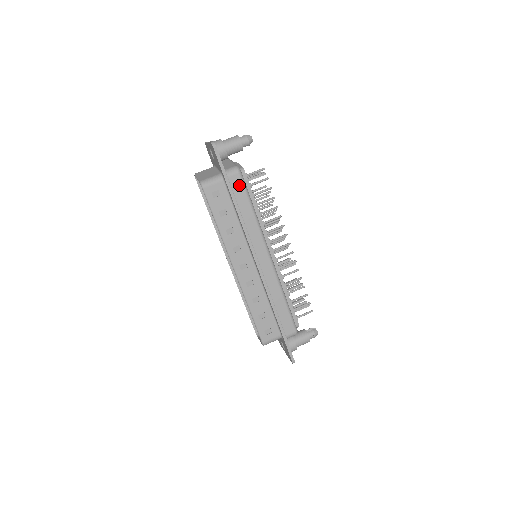
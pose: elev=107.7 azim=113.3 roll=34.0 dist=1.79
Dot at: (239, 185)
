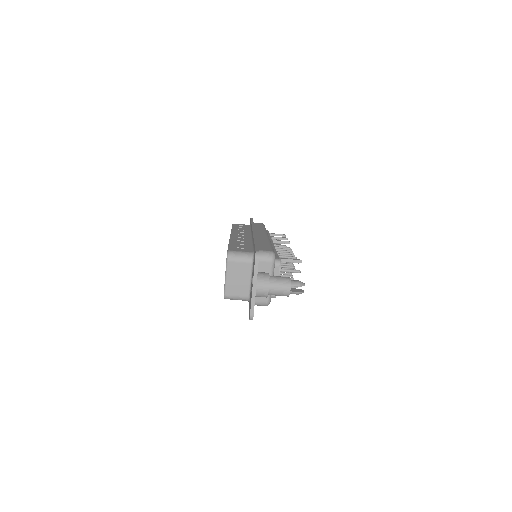
Dot at: occluded
